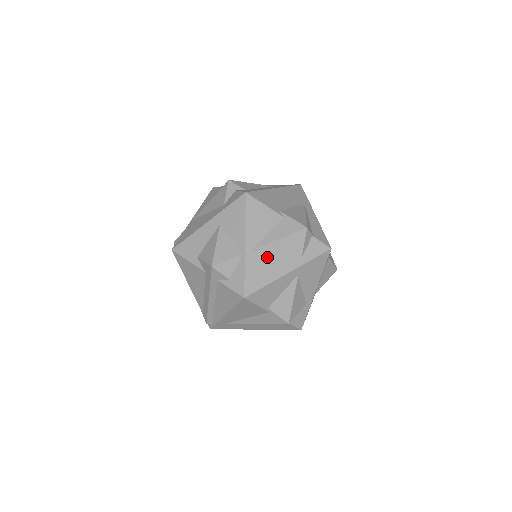
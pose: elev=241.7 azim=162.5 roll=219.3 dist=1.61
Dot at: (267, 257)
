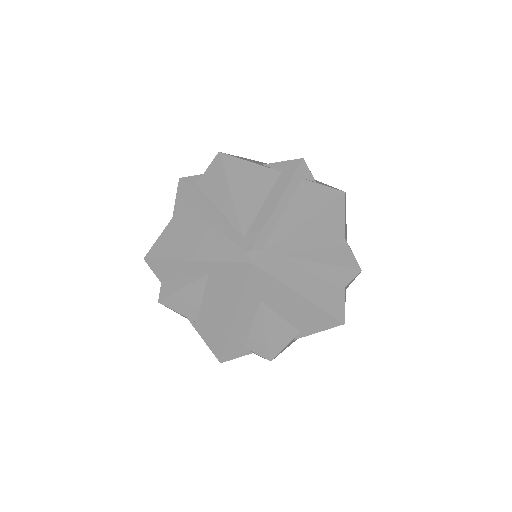
Dot at: occluded
